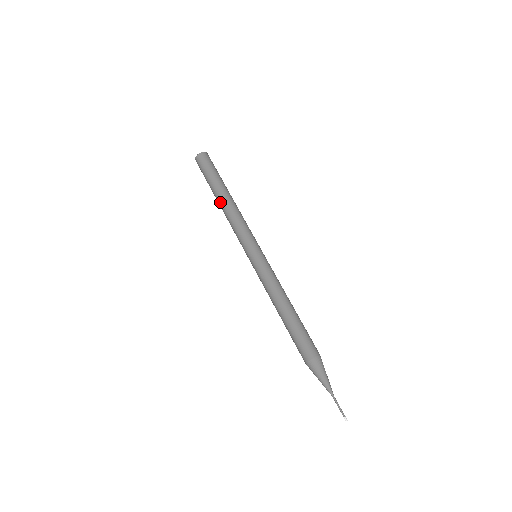
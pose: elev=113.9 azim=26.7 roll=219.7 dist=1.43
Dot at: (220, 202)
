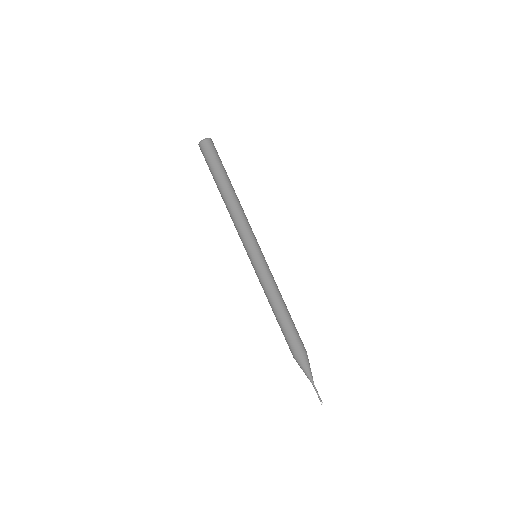
Dot at: (227, 196)
